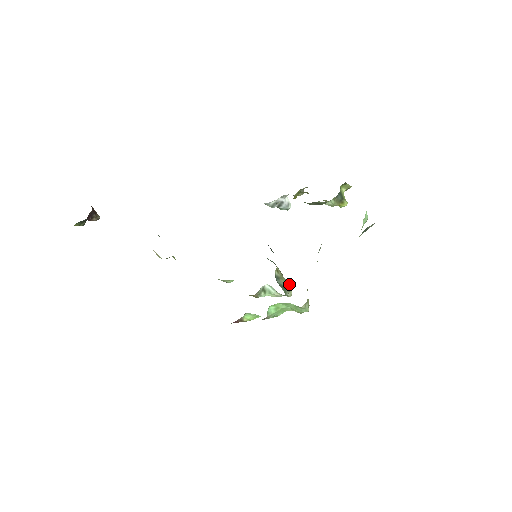
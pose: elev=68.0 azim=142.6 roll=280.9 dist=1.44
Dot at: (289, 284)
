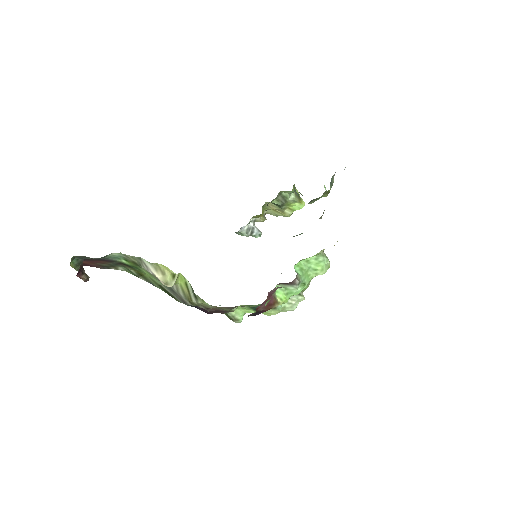
Dot at: occluded
